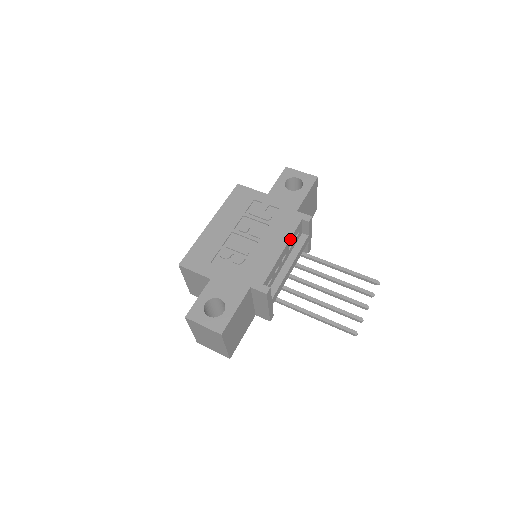
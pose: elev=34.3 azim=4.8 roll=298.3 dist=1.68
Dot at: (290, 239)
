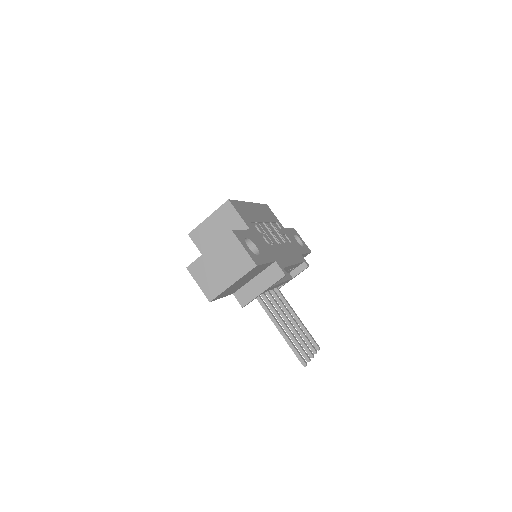
Dot at: (297, 263)
